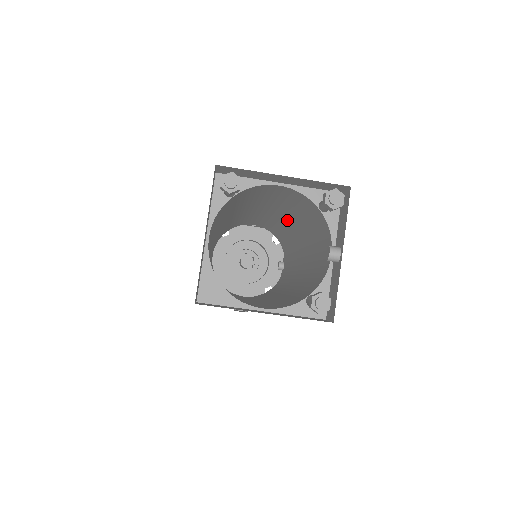
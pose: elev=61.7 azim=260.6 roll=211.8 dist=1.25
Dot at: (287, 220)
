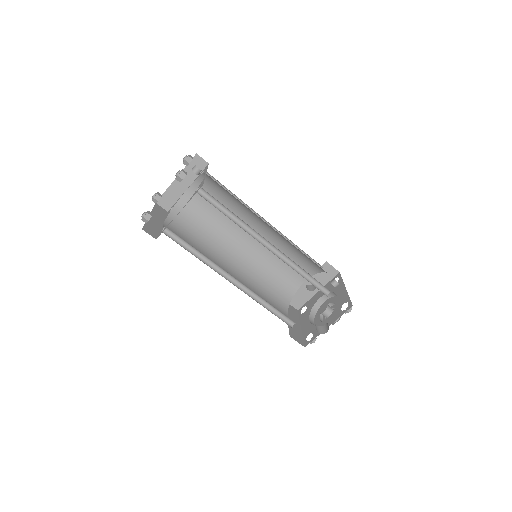
Dot at: (257, 226)
